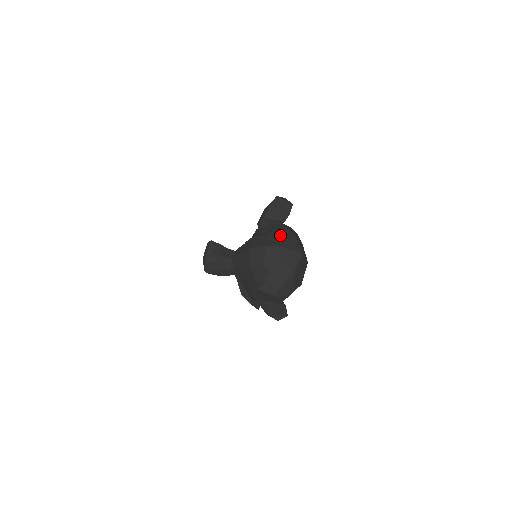
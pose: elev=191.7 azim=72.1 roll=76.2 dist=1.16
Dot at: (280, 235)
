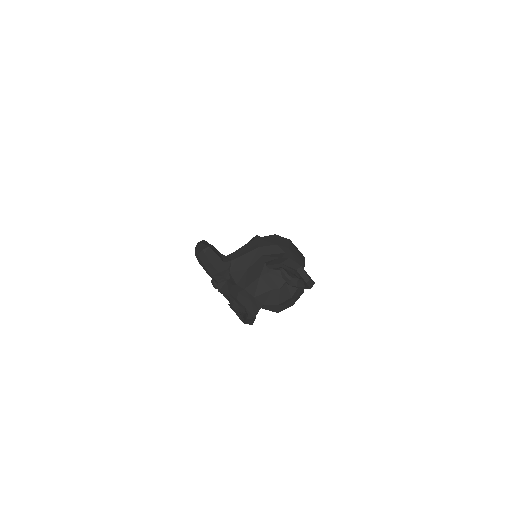
Dot at: occluded
